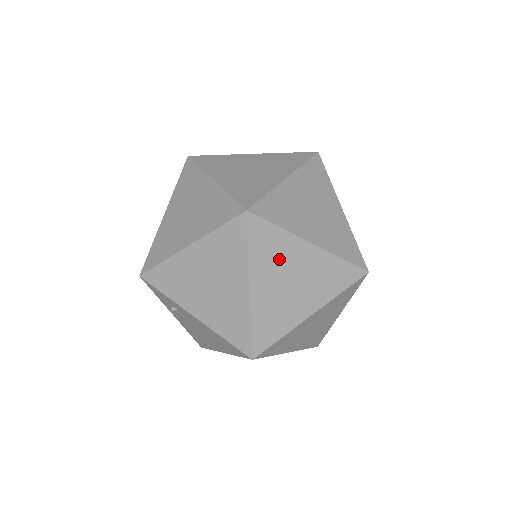
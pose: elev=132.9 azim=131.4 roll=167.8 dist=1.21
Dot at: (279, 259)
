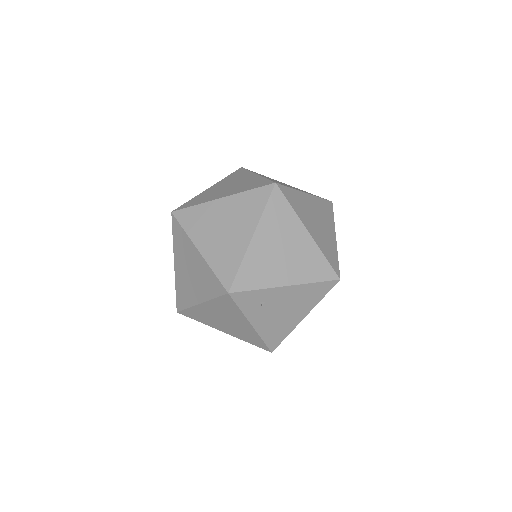
Dot at: (304, 208)
